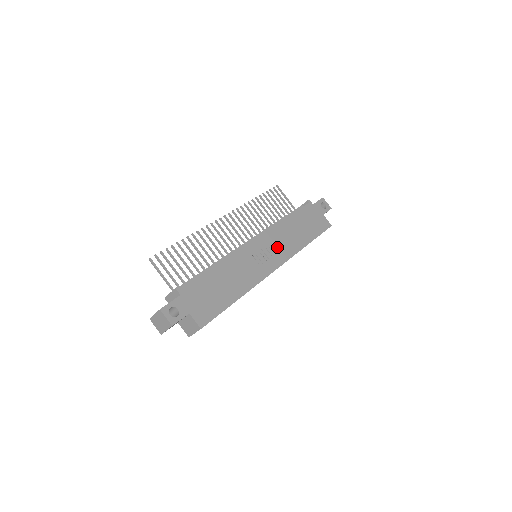
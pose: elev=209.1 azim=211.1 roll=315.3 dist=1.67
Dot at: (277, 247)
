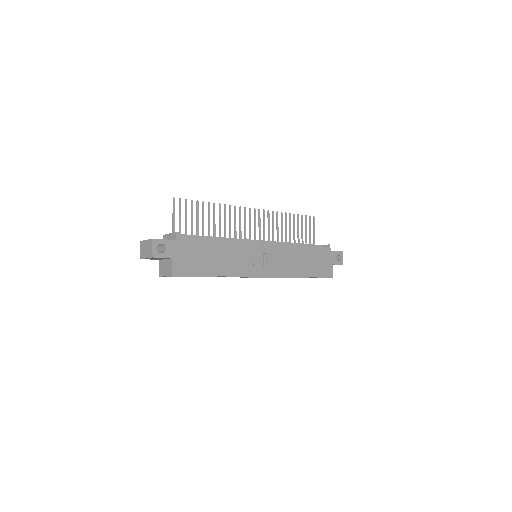
Dot at: (277, 261)
